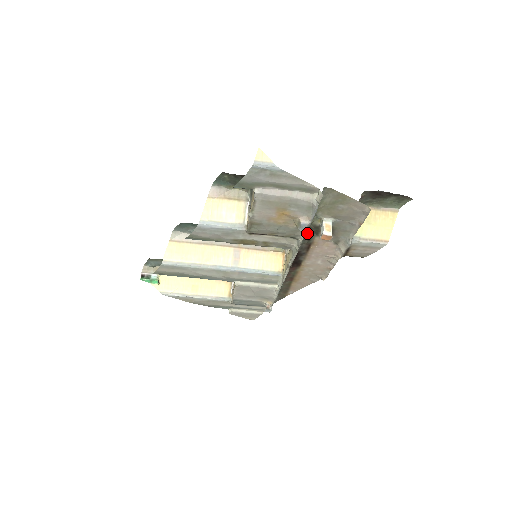
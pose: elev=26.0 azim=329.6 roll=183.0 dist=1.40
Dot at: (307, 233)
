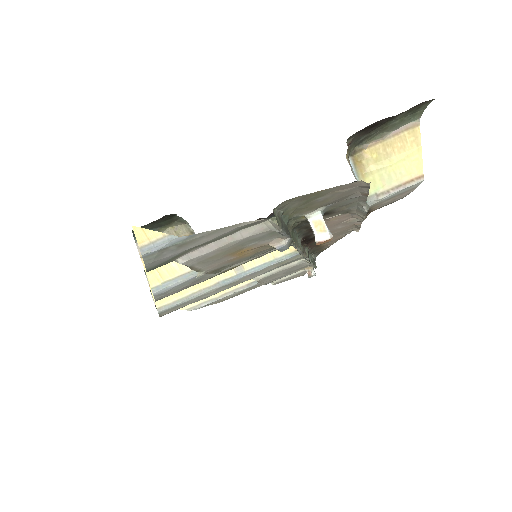
Dot at: (298, 228)
